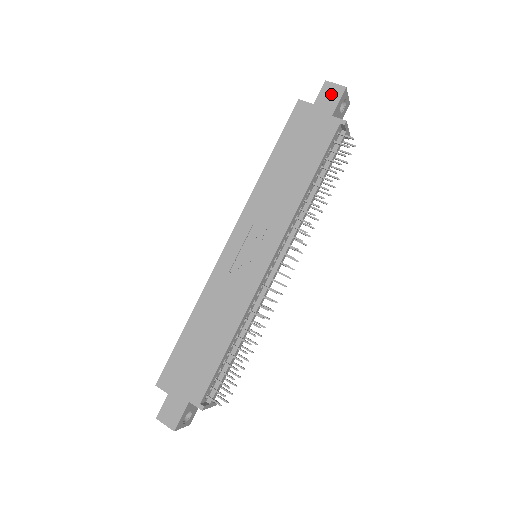
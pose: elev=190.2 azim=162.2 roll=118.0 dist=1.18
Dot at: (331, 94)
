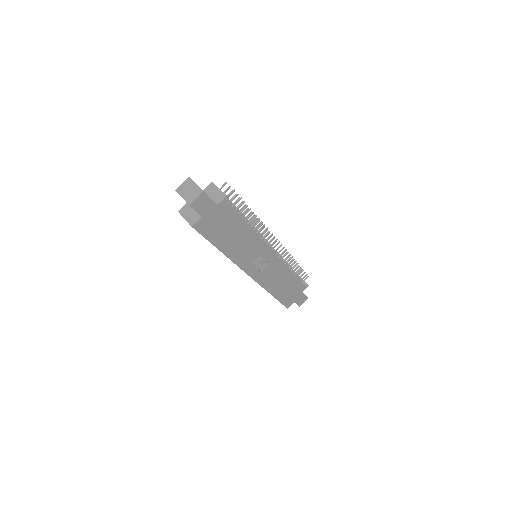
Dot at: (202, 203)
